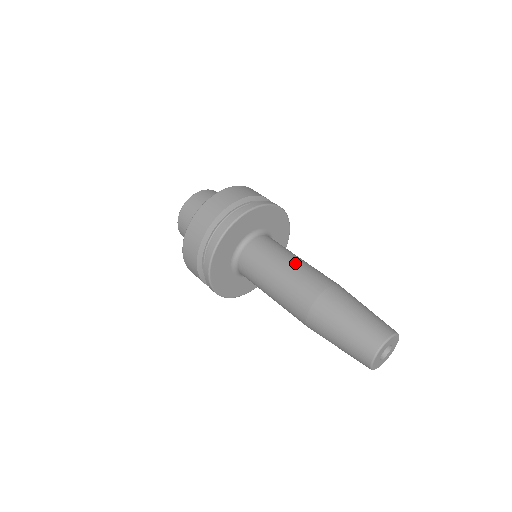
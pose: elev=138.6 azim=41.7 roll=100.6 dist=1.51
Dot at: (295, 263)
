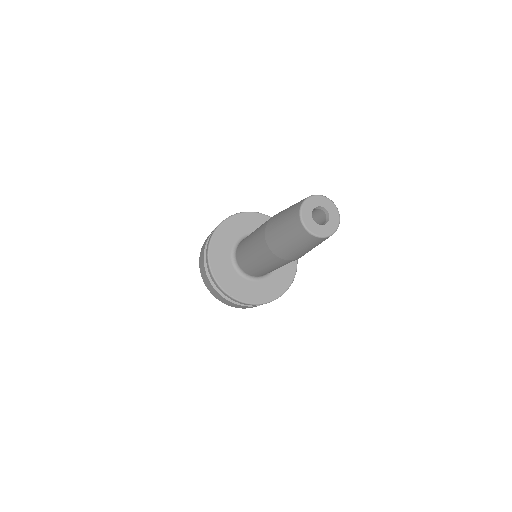
Dot at: occluded
